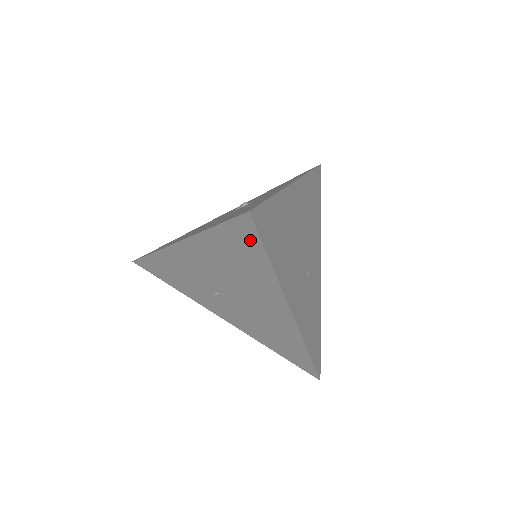
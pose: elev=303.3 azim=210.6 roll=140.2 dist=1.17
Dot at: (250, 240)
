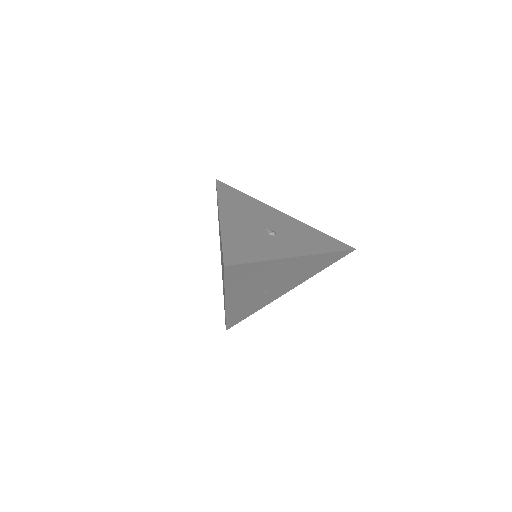
Dot at: occluded
